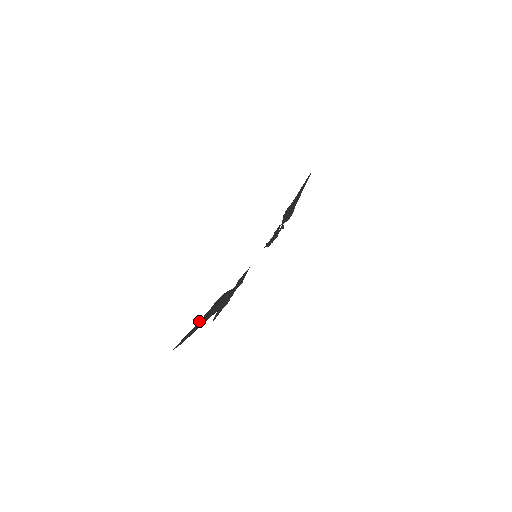
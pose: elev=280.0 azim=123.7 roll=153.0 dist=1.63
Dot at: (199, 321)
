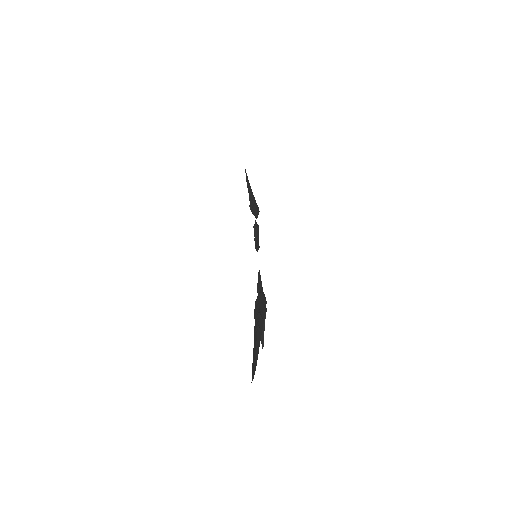
Dot at: (254, 339)
